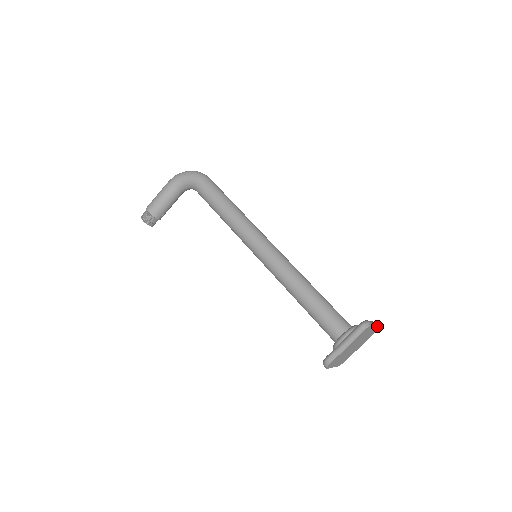
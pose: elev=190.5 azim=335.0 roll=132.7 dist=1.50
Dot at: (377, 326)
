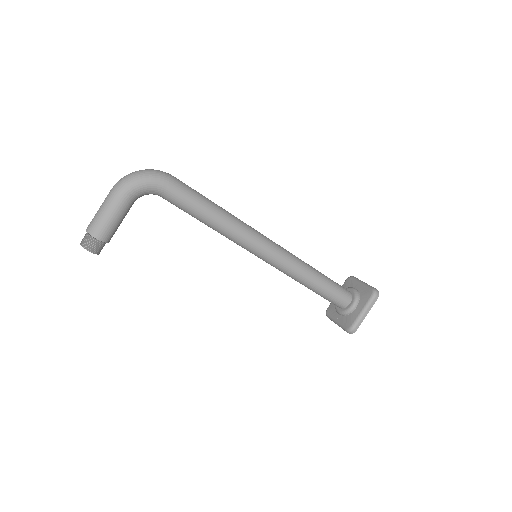
Dot at: occluded
